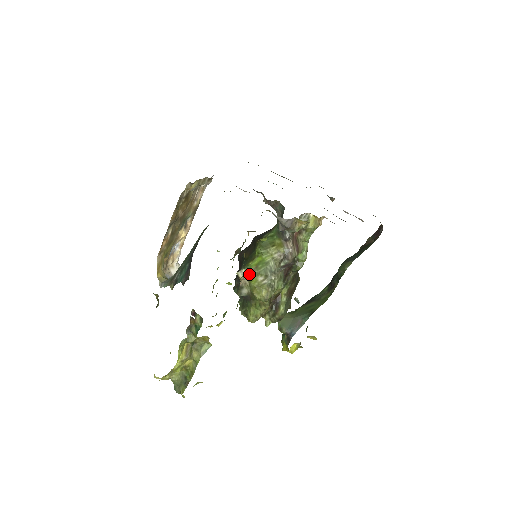
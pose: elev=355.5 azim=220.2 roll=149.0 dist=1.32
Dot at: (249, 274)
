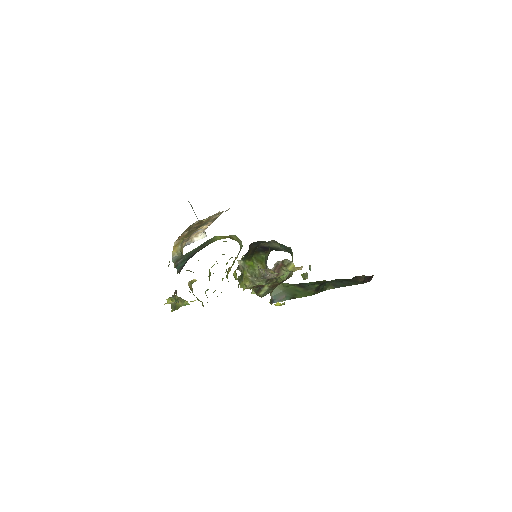
Dot at: (244, 266)
